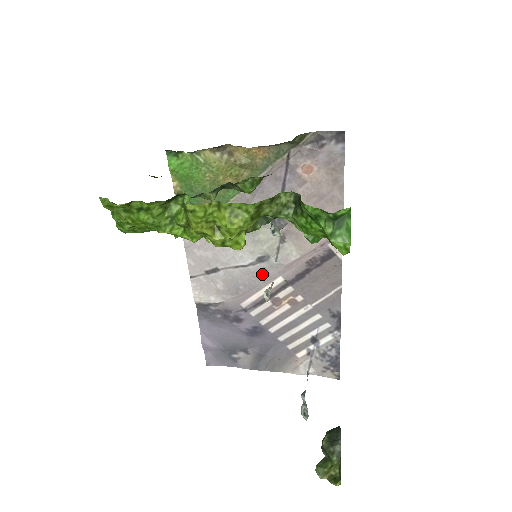
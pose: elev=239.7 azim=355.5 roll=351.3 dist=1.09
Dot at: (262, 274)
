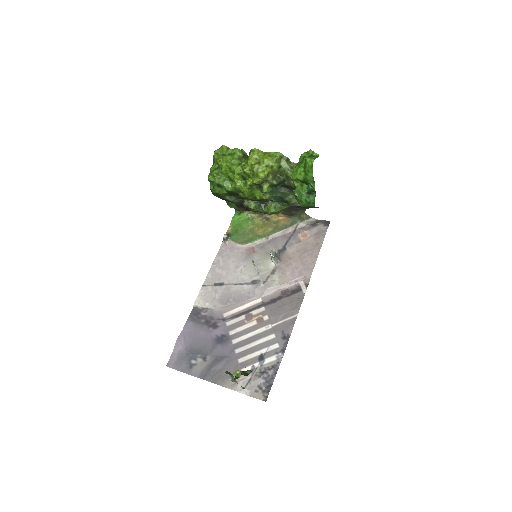
Dot at: (250, 293)
